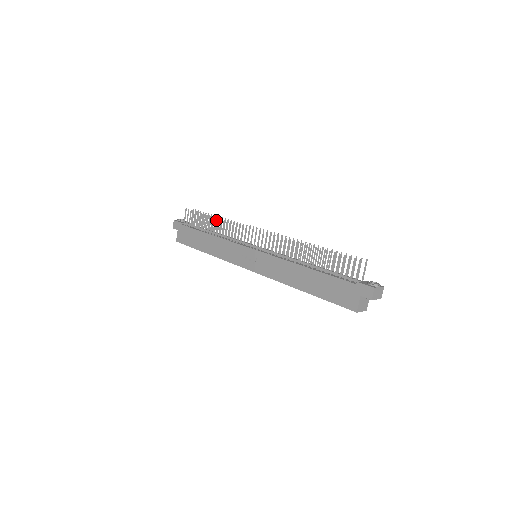
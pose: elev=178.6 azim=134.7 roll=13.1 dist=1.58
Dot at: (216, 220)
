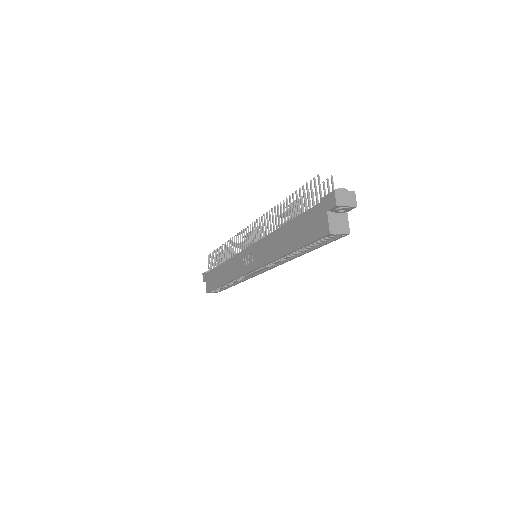
Dot at: occluded
